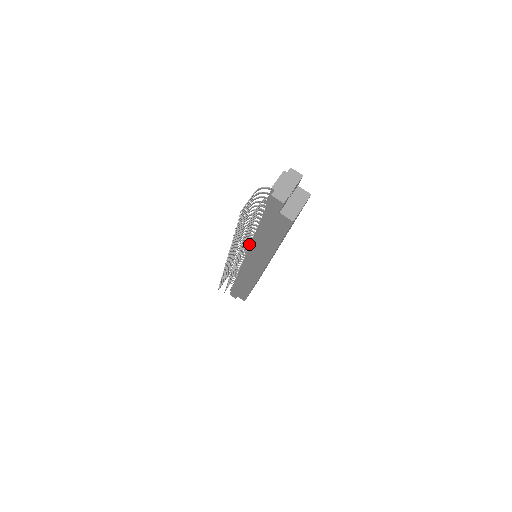
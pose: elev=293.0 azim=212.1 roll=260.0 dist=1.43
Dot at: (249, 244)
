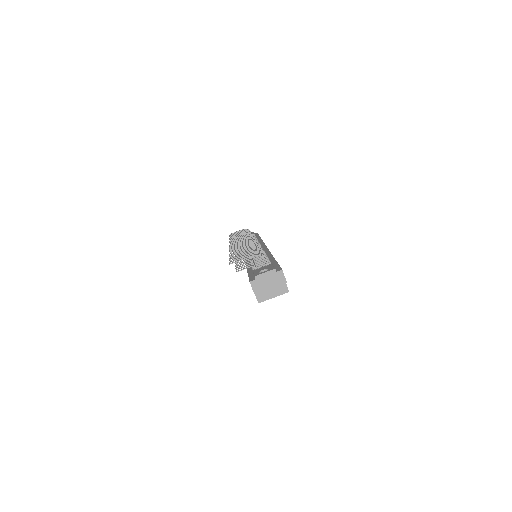
Dot at: occluded
